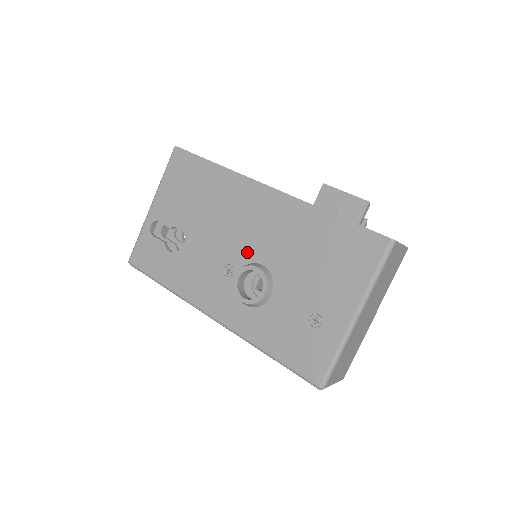
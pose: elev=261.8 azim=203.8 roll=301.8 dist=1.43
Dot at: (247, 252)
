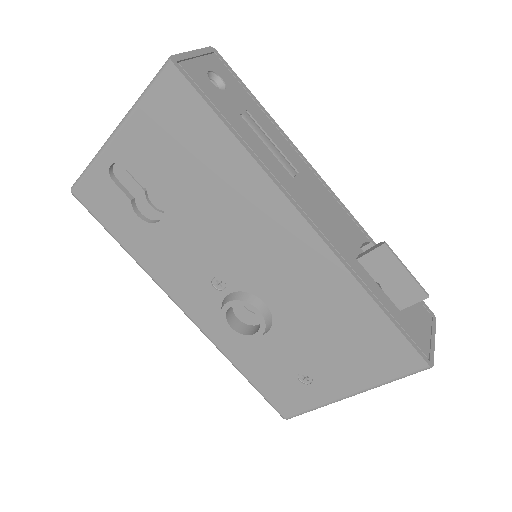
Dot at: (250, 280)
